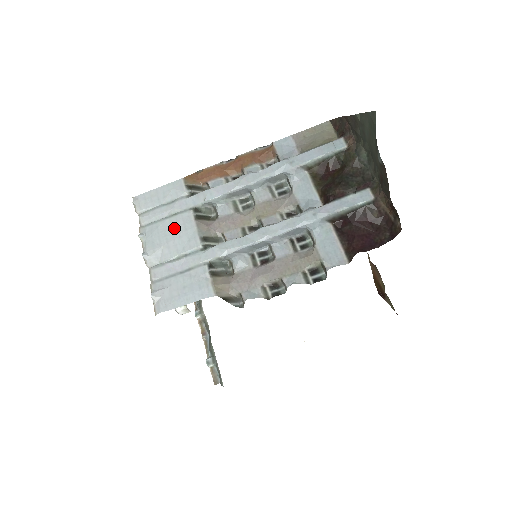
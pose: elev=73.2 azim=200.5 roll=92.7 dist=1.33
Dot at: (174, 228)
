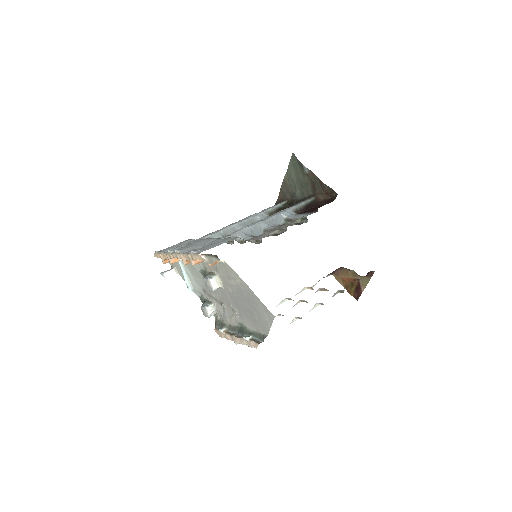
Dot at: occluded
